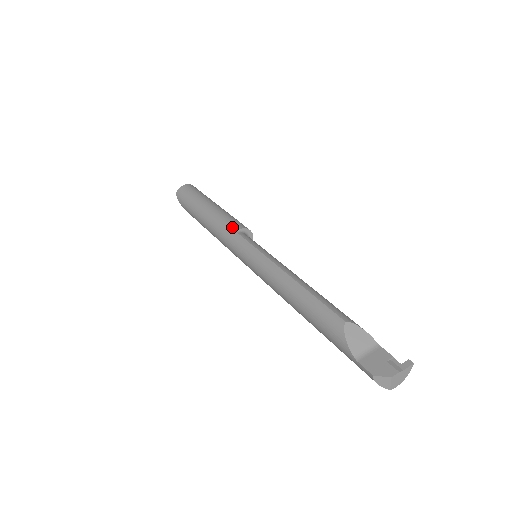
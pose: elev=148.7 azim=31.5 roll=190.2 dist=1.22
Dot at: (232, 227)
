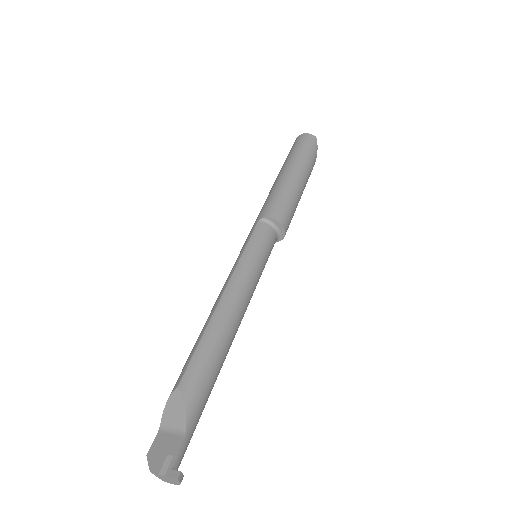
Dot at: (263, 212)
